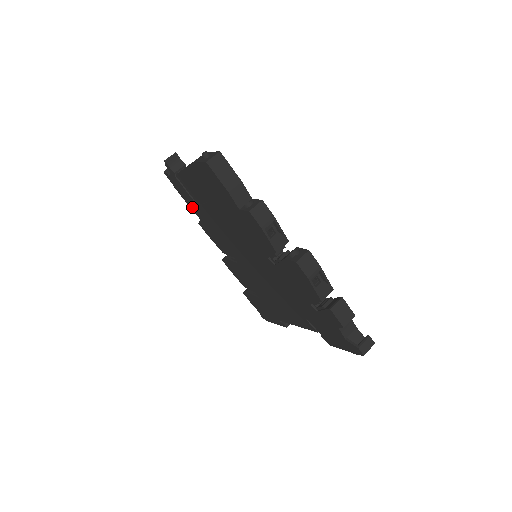
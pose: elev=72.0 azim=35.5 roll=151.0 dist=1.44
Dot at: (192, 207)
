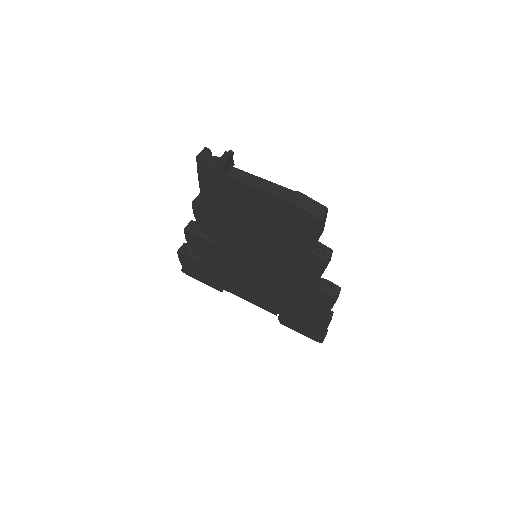
Dot at: (207, 196)
